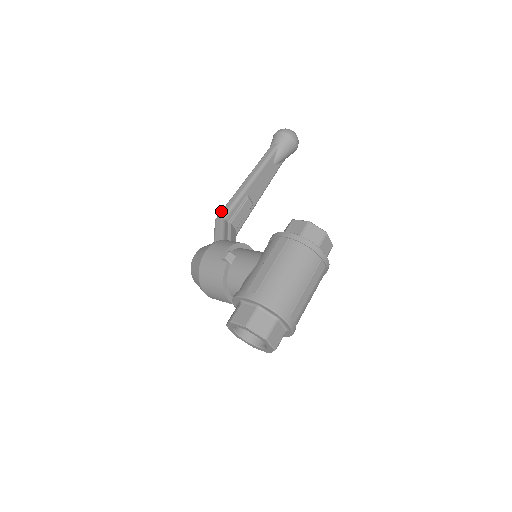
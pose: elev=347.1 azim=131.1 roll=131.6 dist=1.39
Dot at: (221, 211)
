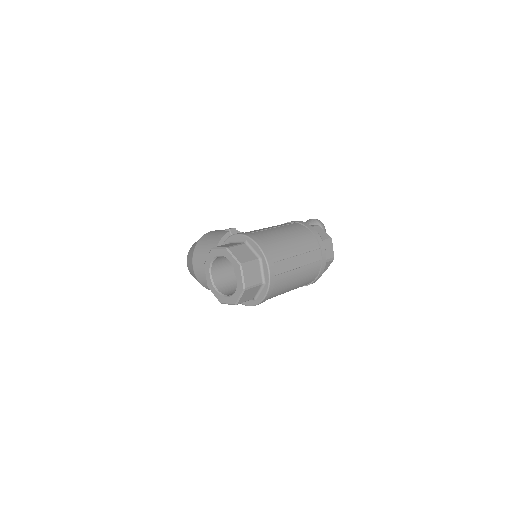
Dot at: occluded
